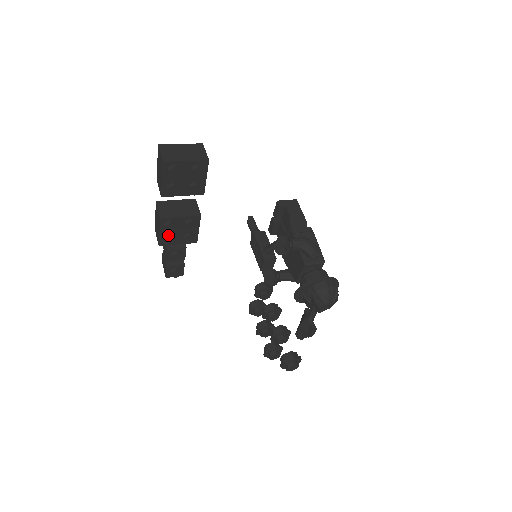
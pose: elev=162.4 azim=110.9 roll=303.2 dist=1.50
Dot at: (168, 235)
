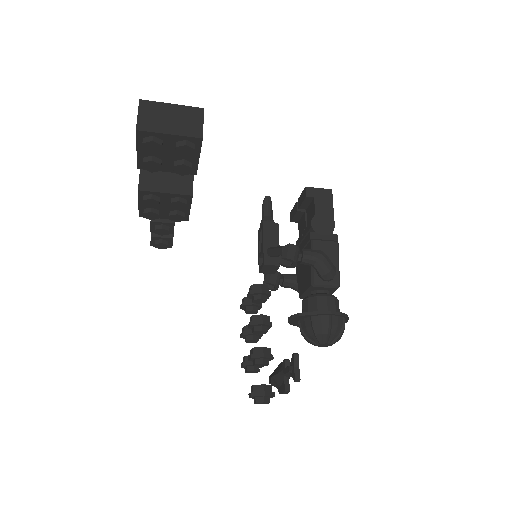
Dot at: (150, 208)
